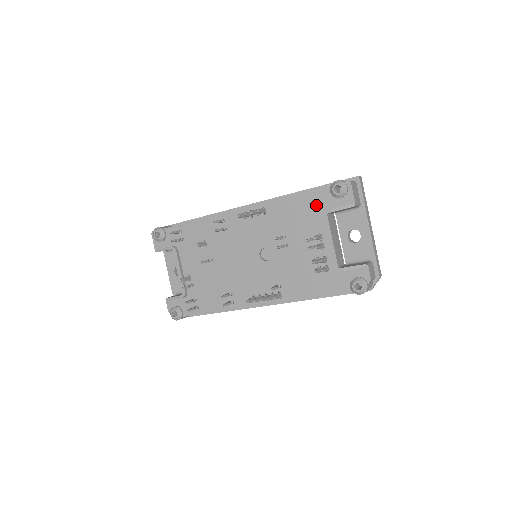
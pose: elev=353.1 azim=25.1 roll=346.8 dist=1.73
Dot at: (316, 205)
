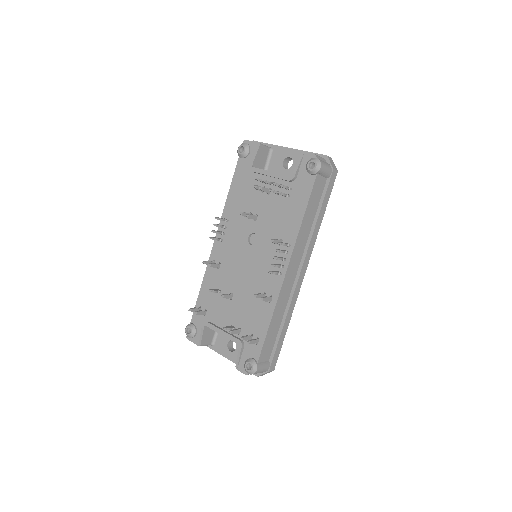
Dot at: (244, 175)
